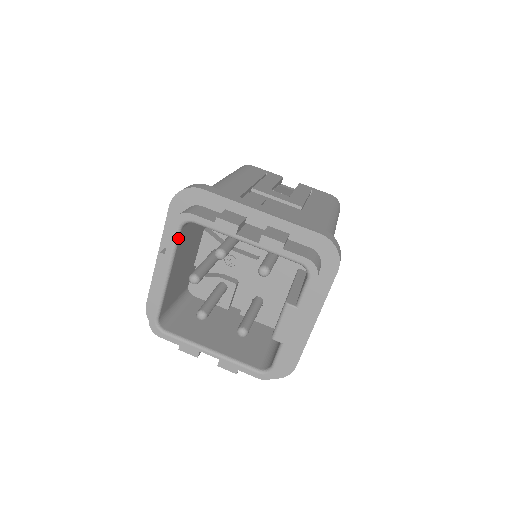
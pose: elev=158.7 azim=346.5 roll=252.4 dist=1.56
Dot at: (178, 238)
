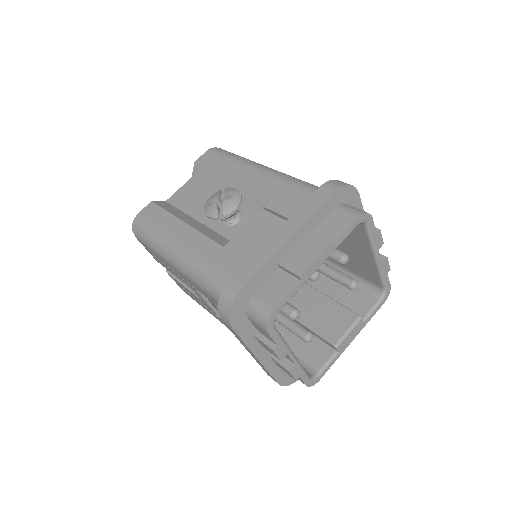
Dot at: (349, 233)
